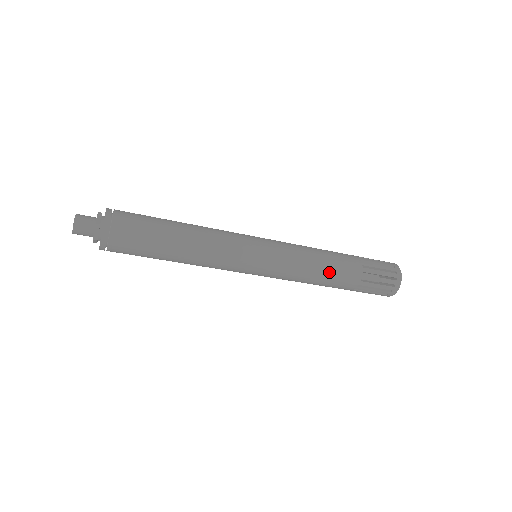
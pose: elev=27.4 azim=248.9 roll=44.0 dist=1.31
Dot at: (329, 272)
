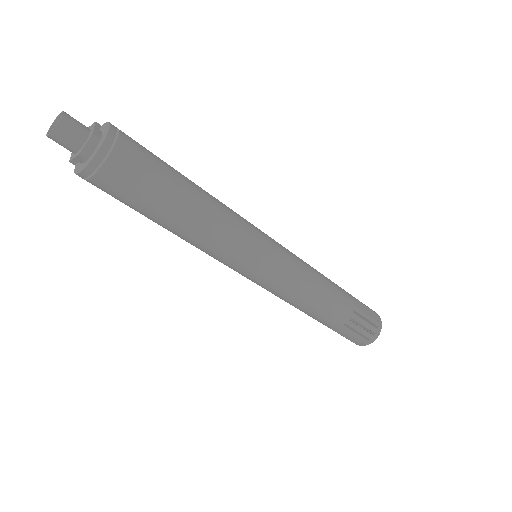
Dot at: (326, 299)
